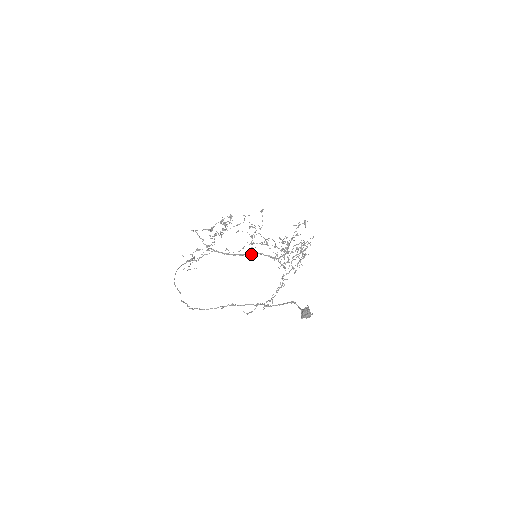
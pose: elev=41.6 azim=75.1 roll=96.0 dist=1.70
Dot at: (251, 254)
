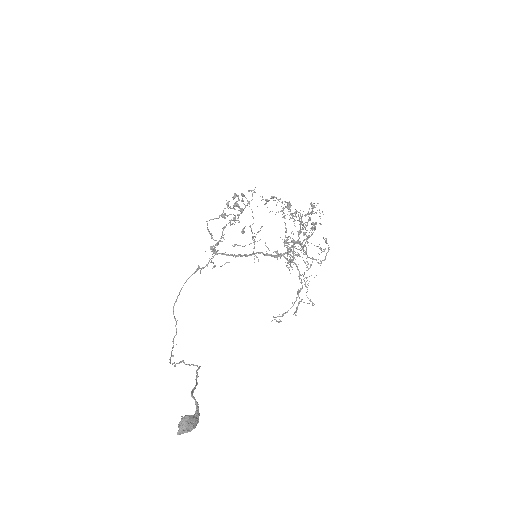
Dot at: (251, 254)
